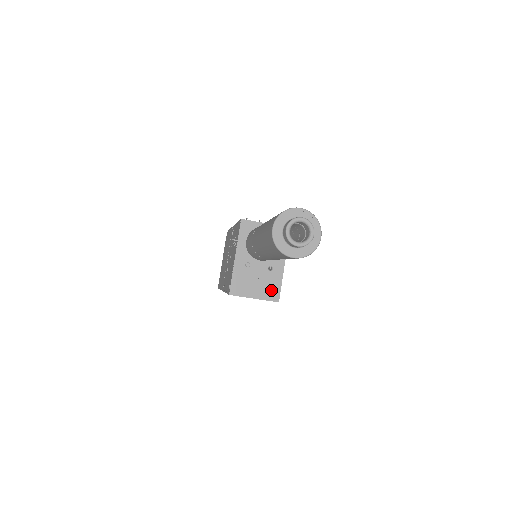
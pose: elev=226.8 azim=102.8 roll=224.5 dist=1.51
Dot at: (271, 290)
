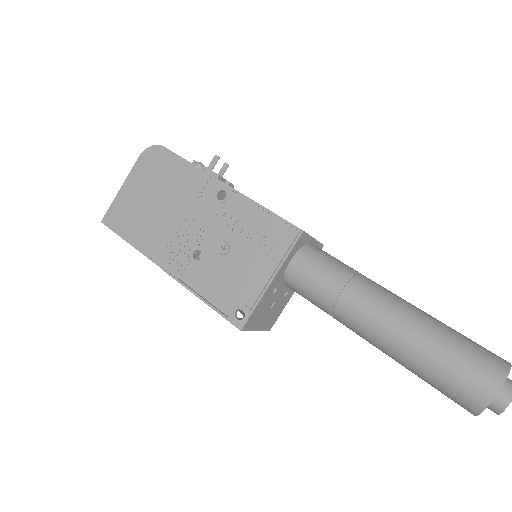
Dot at: (273, 319)
